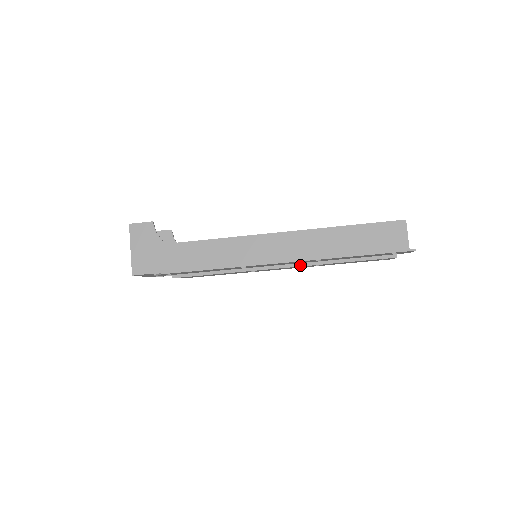
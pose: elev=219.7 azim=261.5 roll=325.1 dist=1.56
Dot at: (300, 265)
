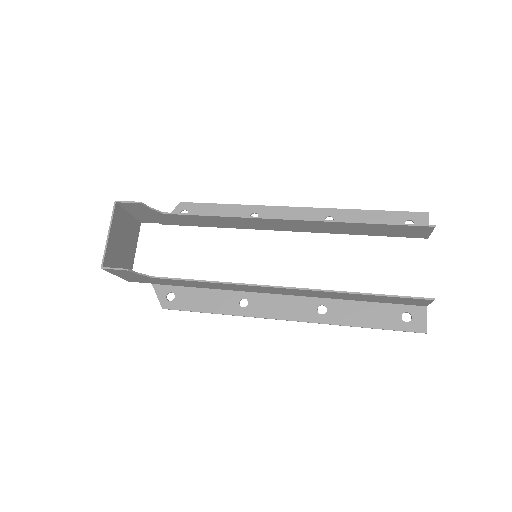
Dot at: occluded
